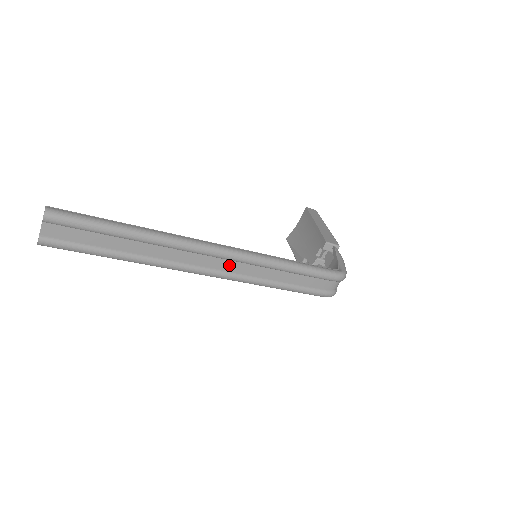
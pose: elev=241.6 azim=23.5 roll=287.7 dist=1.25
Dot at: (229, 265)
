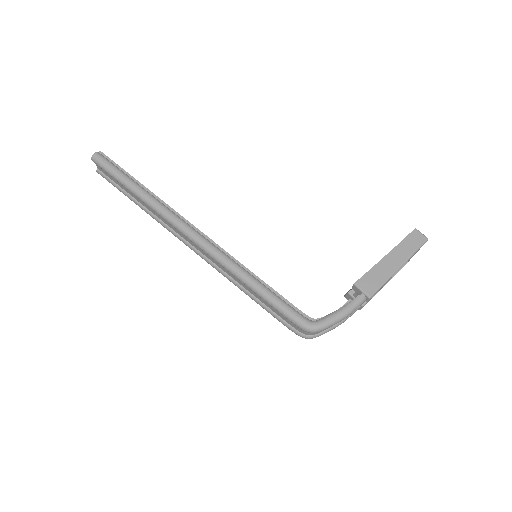
Dot at: (205, 253)
